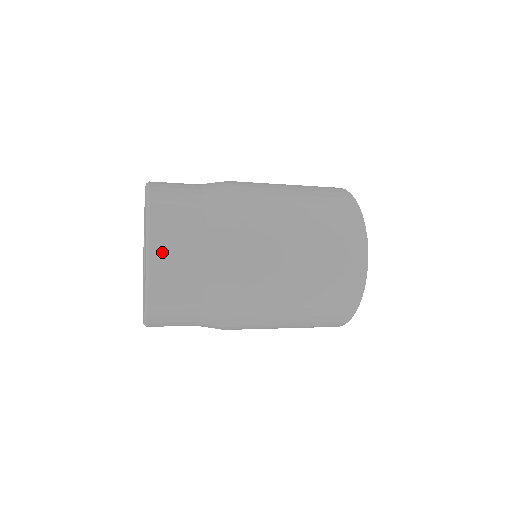
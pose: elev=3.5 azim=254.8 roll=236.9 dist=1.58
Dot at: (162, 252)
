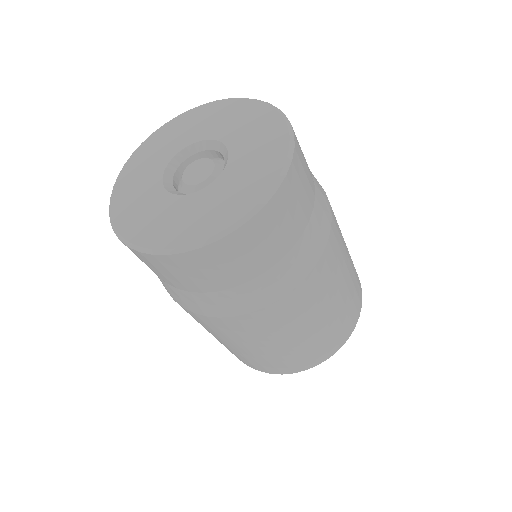
Dot at: (296, 138)
